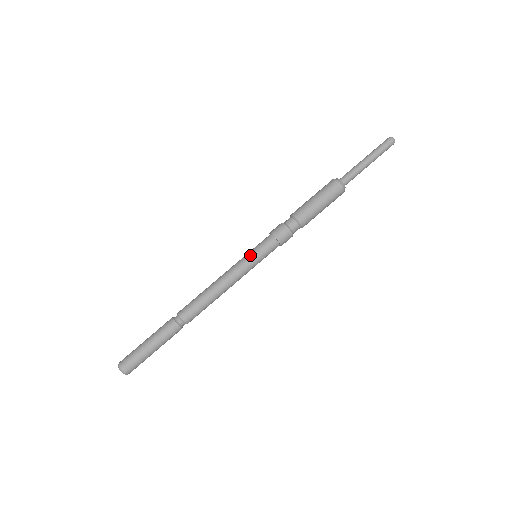
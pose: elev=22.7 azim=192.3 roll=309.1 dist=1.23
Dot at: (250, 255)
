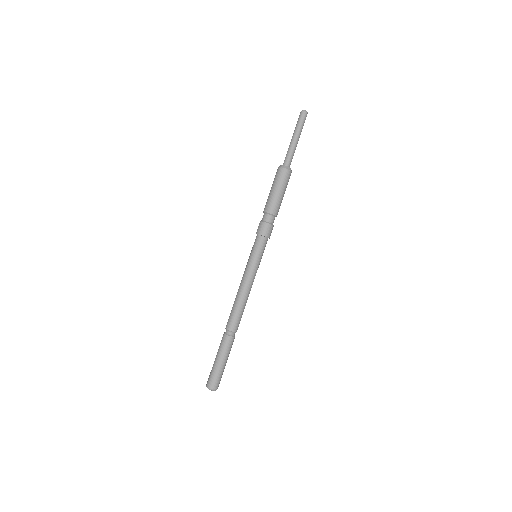
Dot at: (257, 260)
